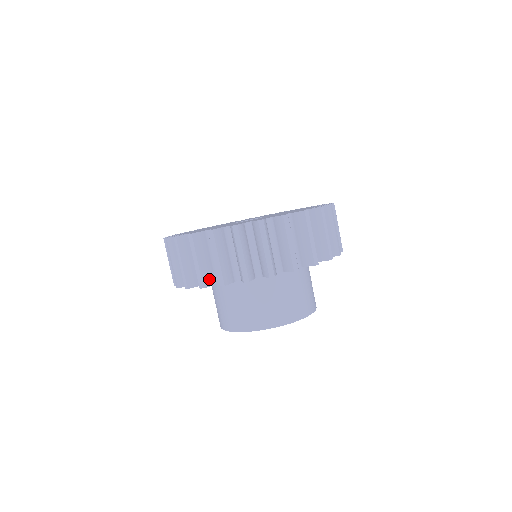
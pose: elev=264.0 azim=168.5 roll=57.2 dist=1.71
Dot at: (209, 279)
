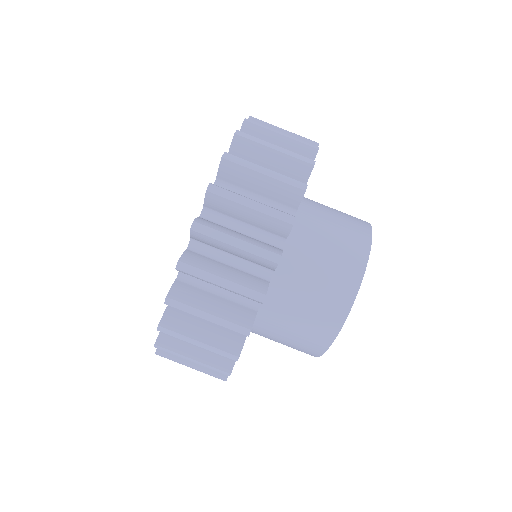
Dot at: (271, 247)
